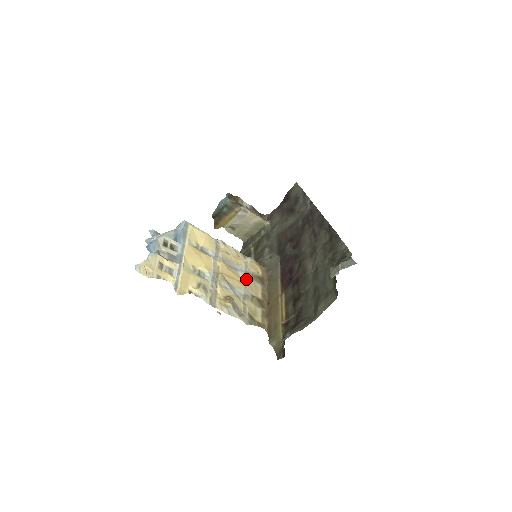
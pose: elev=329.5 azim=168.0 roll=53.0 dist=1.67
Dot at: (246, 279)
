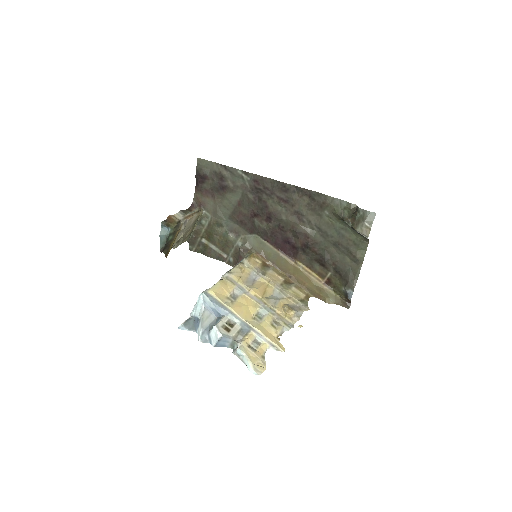
Dot at: (265, 279)
